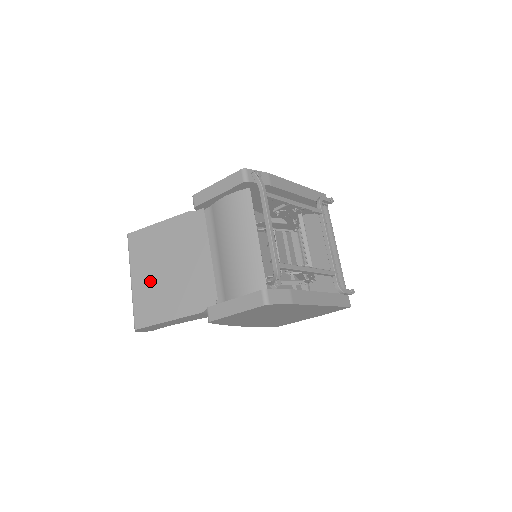
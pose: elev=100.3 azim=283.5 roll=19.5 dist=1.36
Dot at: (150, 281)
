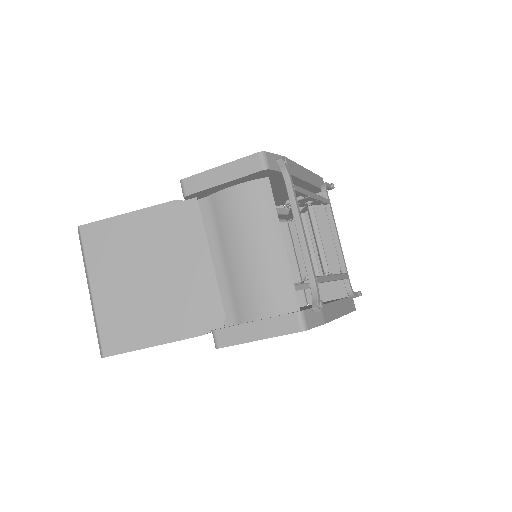
Dot at: (122, 292)
